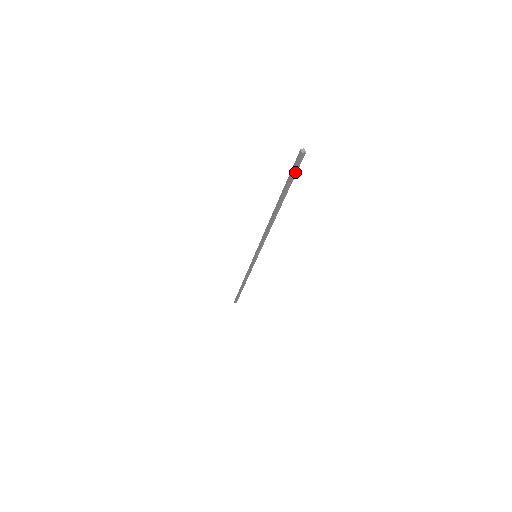
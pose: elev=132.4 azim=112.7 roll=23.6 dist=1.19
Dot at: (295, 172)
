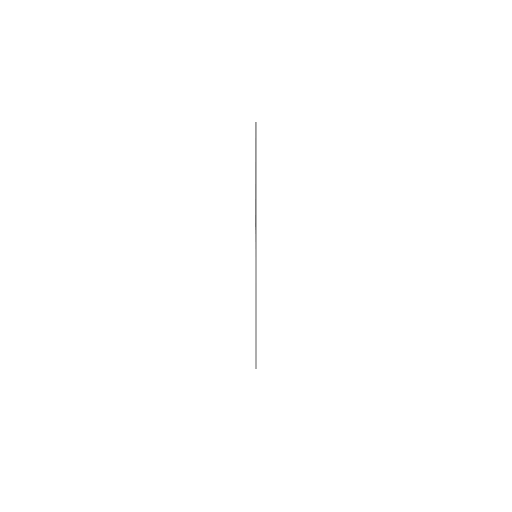
Dot at: (256, 140)
